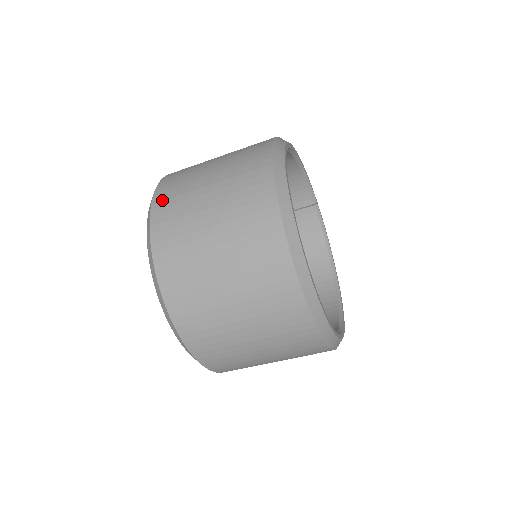
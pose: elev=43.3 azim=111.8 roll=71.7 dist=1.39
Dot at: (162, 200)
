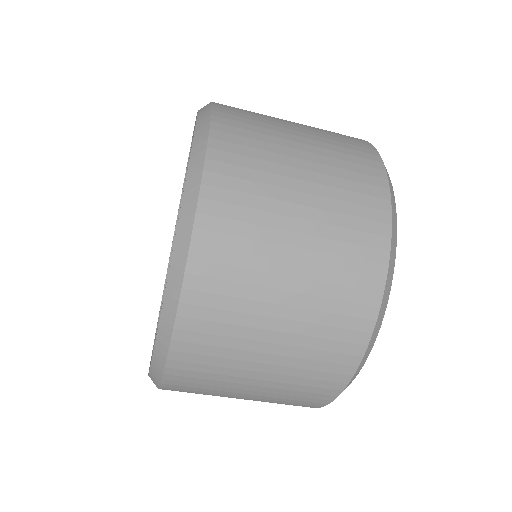
Dot at: (214, 230)
